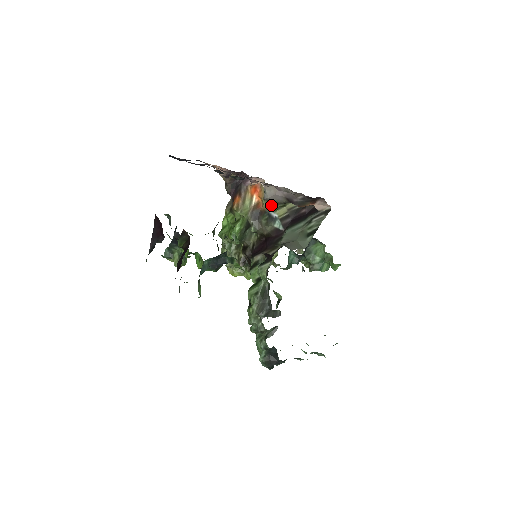
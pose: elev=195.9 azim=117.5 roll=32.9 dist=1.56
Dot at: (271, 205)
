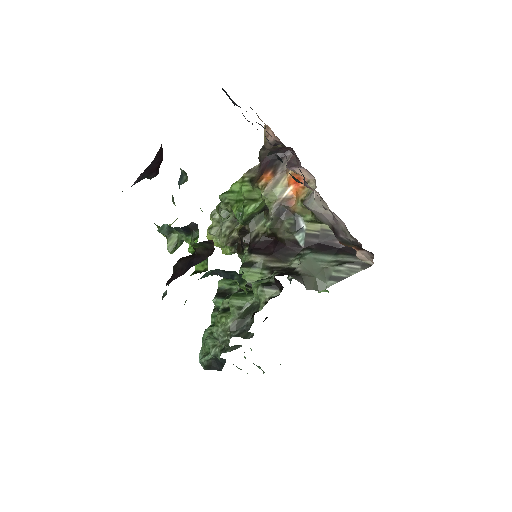
Dot at: (306, 212)
